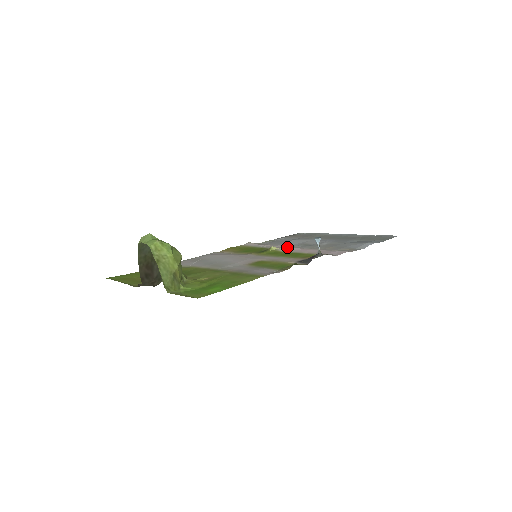
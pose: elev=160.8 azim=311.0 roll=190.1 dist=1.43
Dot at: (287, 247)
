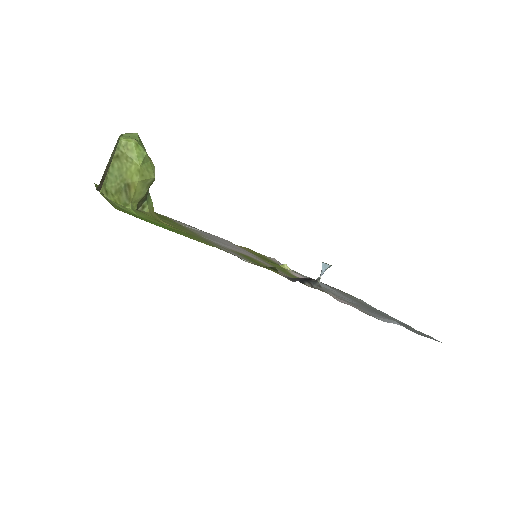
Dot at: occluded
